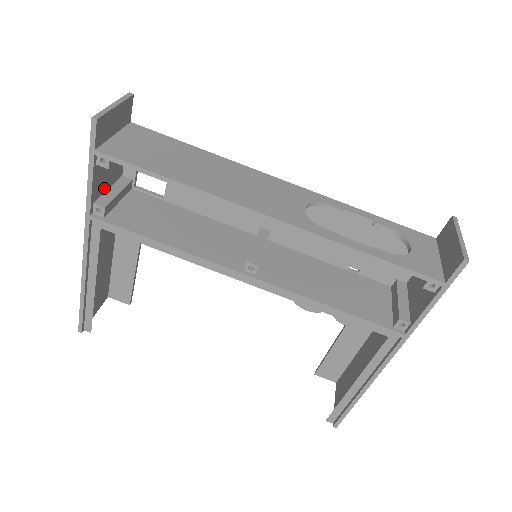
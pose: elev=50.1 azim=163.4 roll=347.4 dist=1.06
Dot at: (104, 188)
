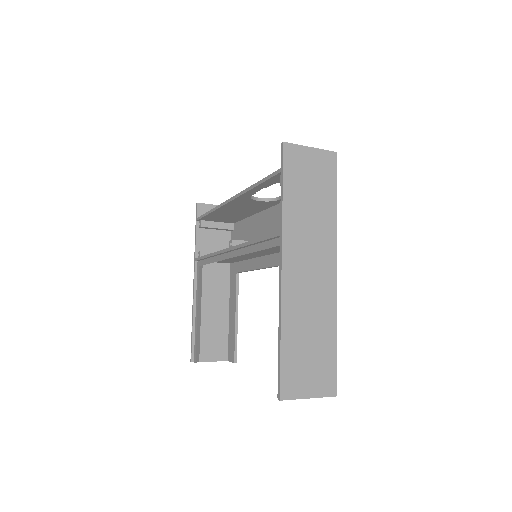
Dot at: (210, 250)
